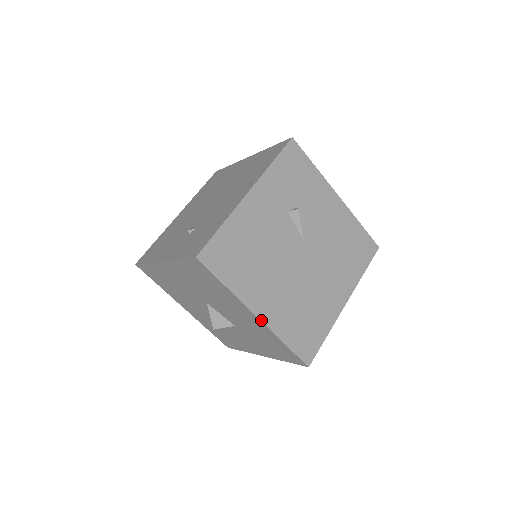
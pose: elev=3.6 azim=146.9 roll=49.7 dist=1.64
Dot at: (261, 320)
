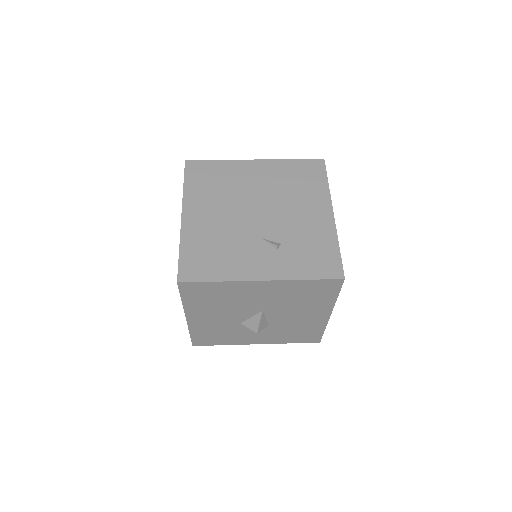
Dot at: occluded
